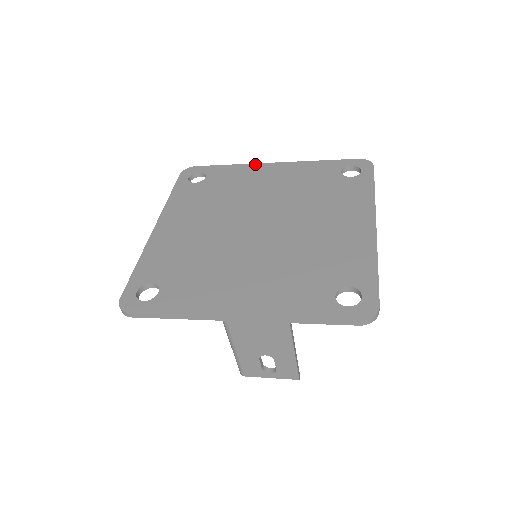
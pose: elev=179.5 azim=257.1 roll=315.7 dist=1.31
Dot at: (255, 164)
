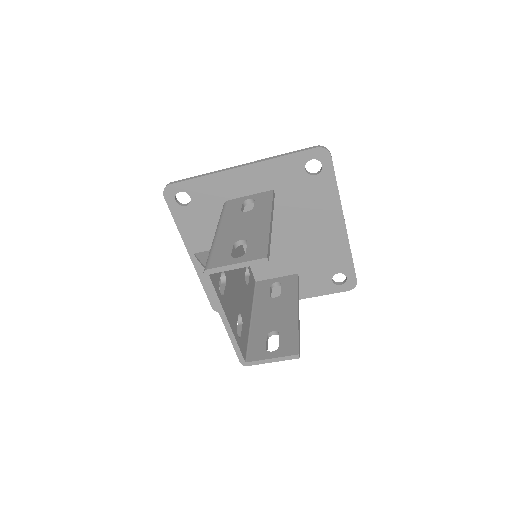
Dot at: occluded
